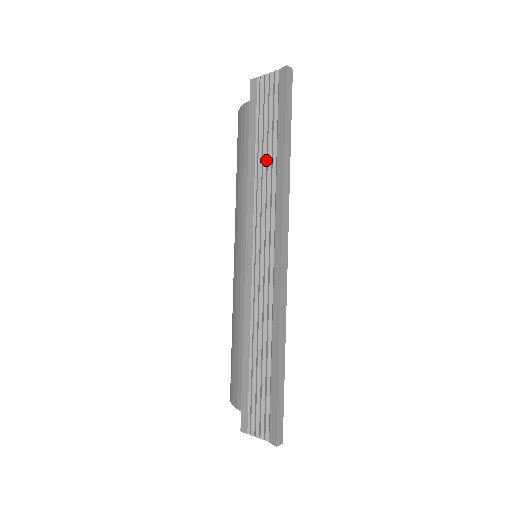
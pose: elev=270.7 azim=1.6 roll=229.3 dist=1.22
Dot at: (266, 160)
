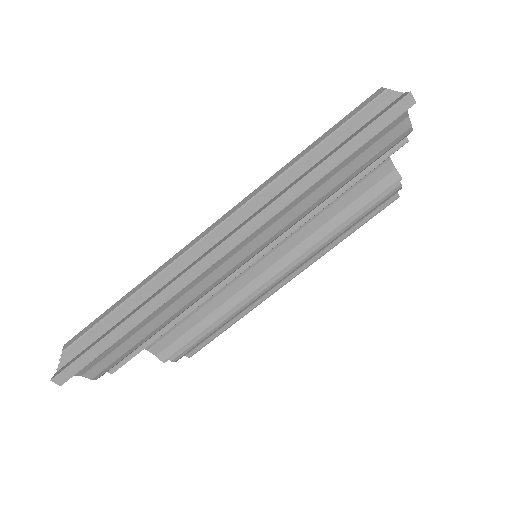
Dot at: (307, 163)
